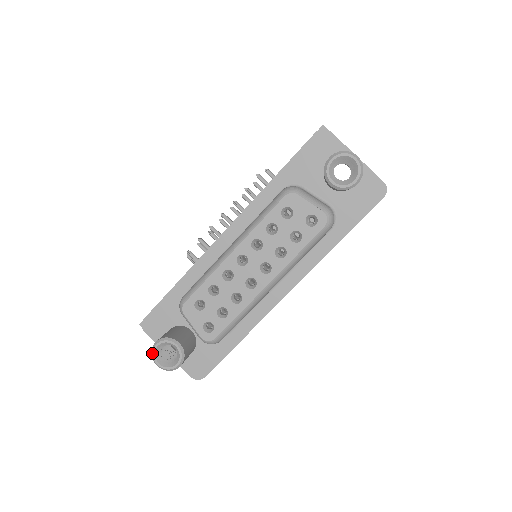
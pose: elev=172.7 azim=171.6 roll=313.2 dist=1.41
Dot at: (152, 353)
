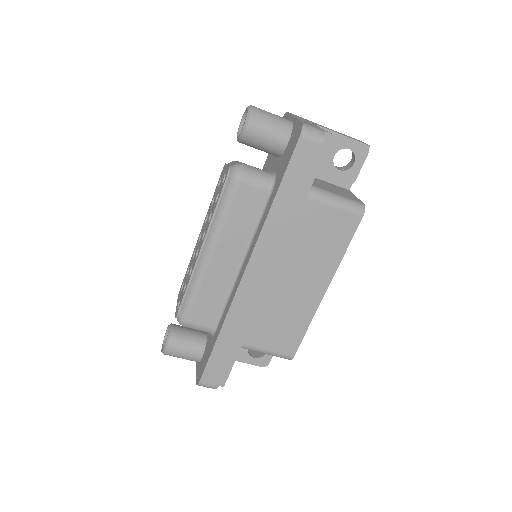
Dot at: (164, 339)
